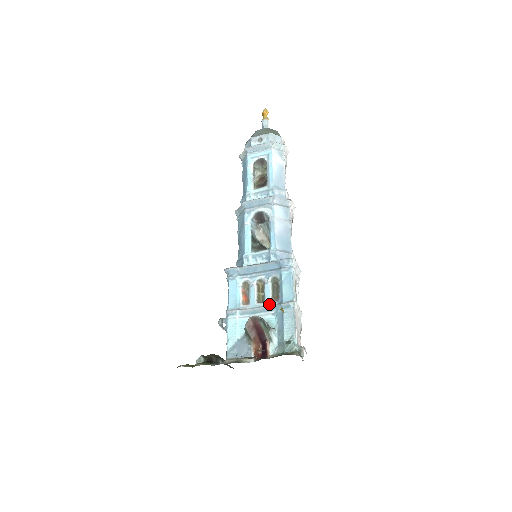
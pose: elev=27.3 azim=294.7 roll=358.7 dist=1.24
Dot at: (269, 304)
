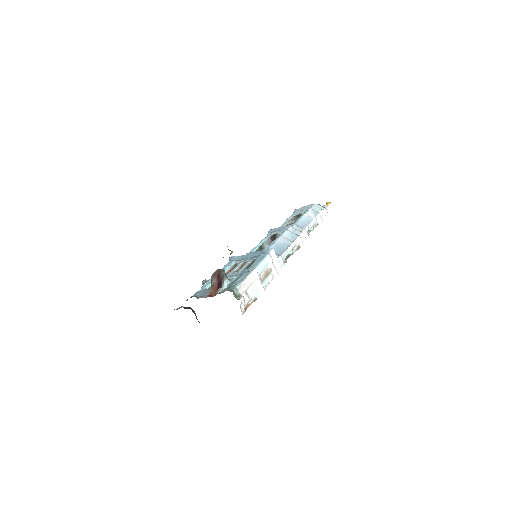
Dot at: (239, 272)
